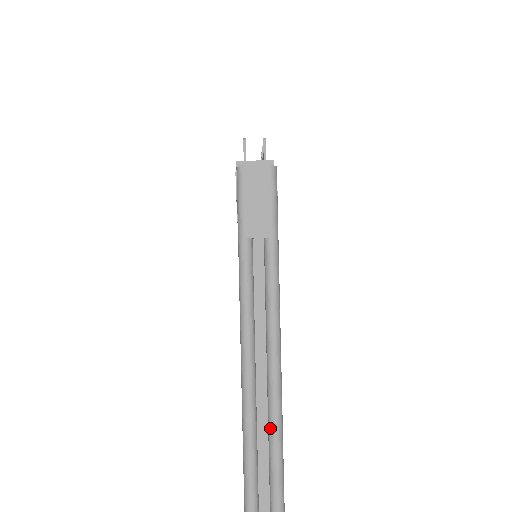
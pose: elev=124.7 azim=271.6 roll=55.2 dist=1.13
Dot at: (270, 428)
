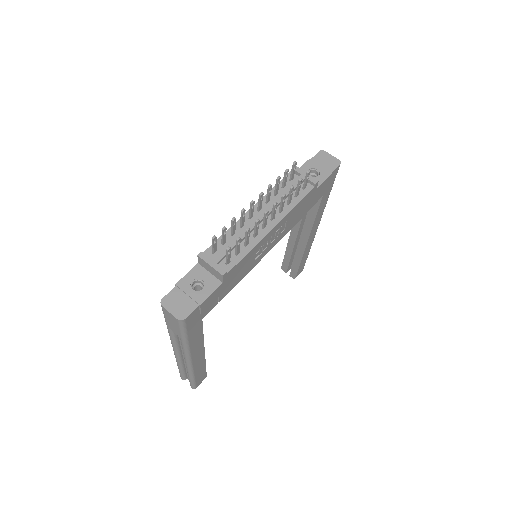
Dot at: (187, 372)
